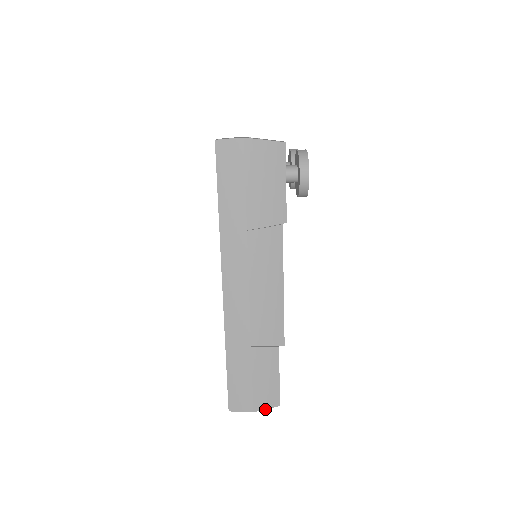
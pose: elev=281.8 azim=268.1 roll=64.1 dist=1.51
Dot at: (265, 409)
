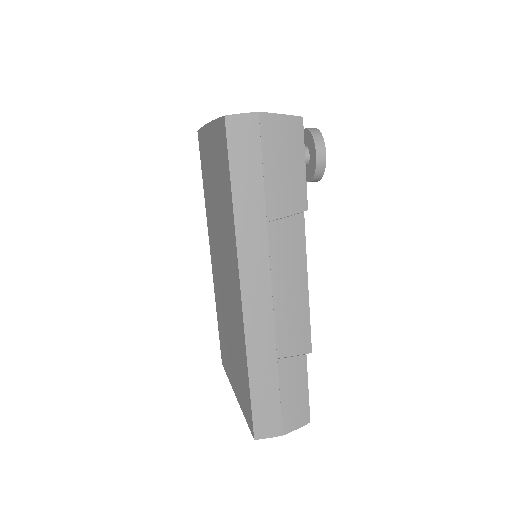
Dot at: (295, 429)
